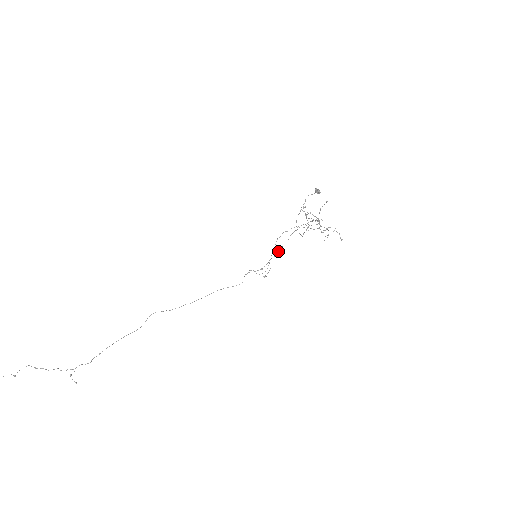
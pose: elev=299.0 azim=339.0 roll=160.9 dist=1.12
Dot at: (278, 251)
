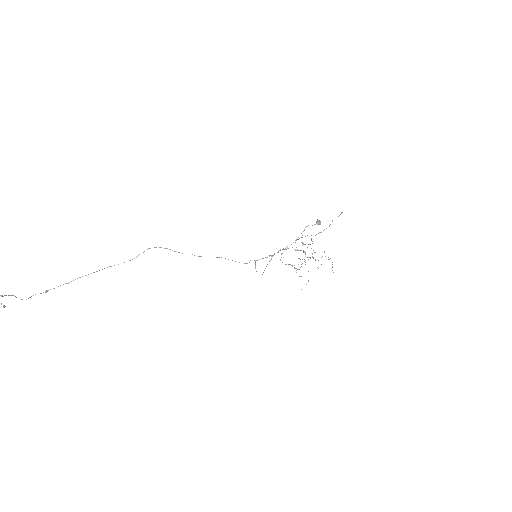
Dot at: occluded
